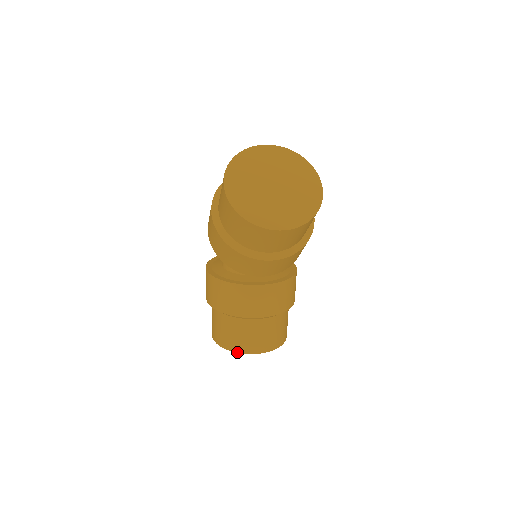
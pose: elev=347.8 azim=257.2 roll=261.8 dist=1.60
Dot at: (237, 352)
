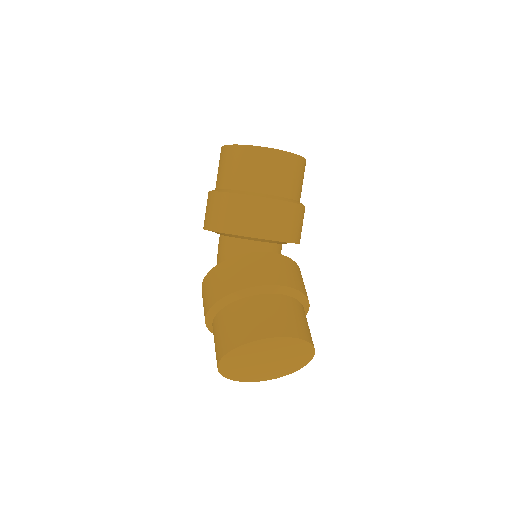
Dot at: (260, 338)
